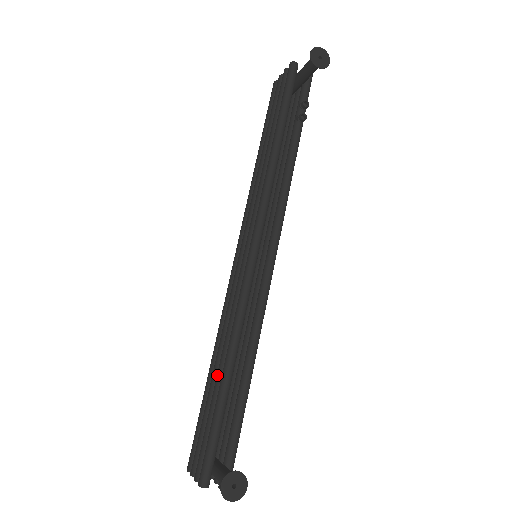
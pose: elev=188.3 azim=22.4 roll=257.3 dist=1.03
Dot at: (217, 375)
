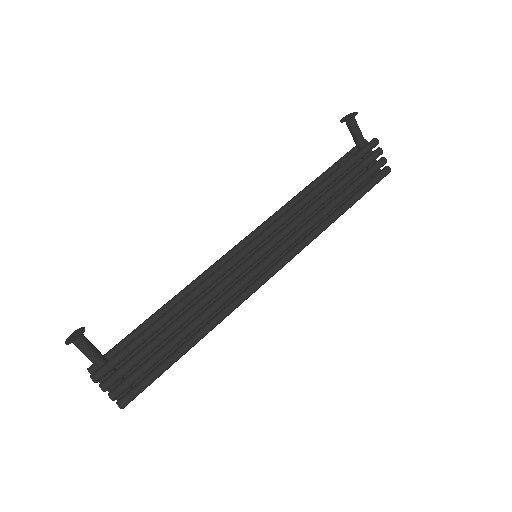
Dot at: occluded
